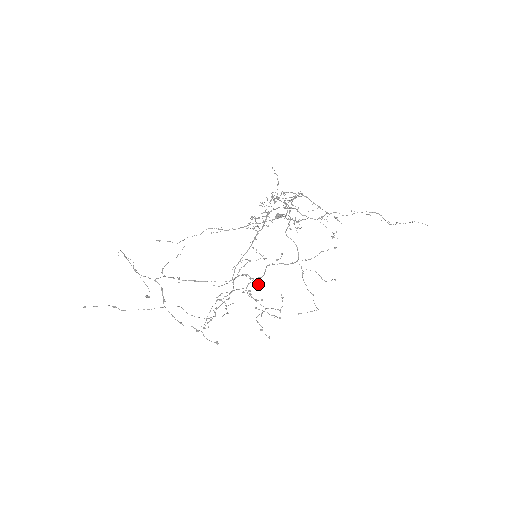
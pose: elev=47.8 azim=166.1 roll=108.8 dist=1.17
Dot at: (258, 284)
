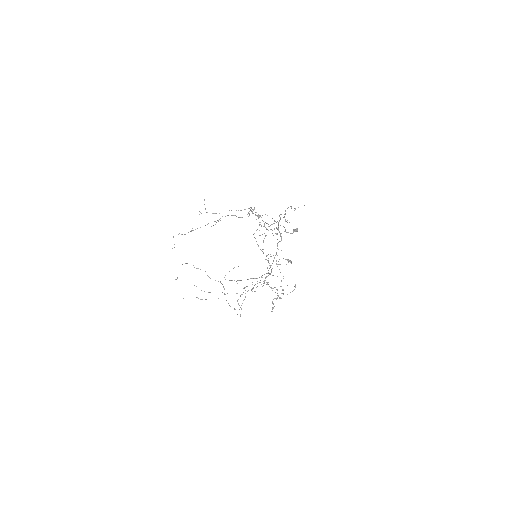
Dot at: occluded
